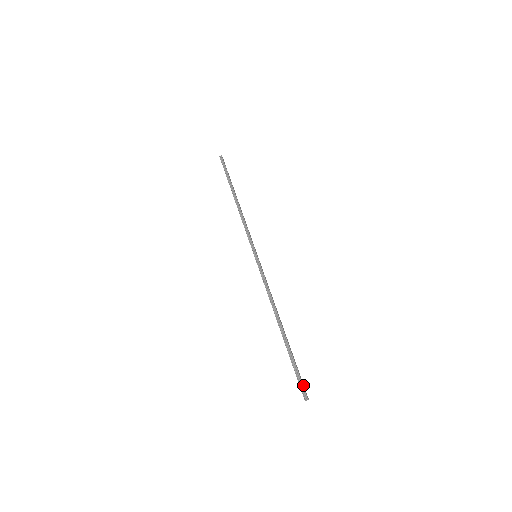
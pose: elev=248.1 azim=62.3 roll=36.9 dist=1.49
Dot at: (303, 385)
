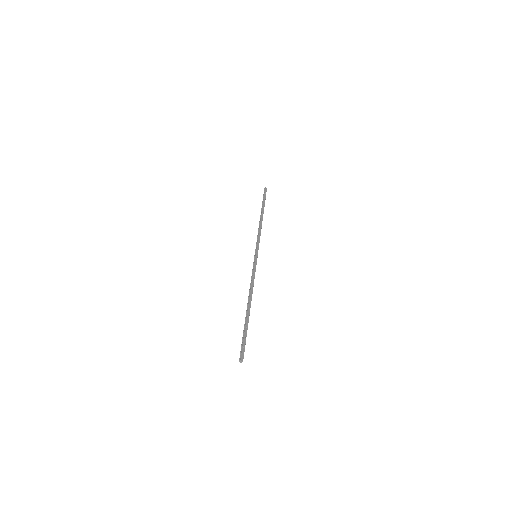
Dot at: (243, 350)
